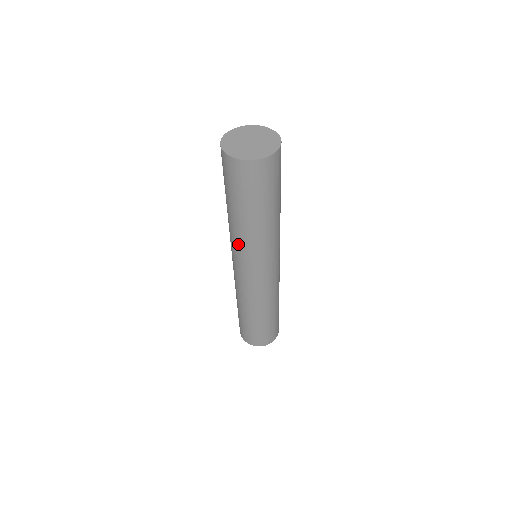
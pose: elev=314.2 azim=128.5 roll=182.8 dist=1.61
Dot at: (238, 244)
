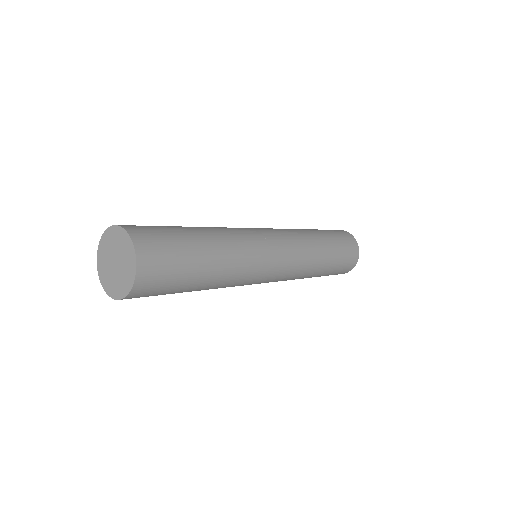
Dot at: occluded
